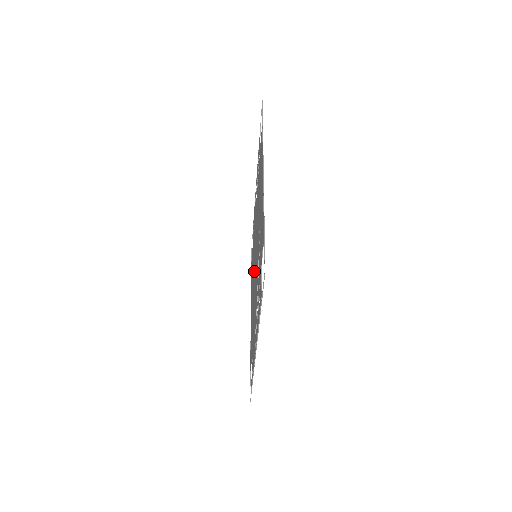
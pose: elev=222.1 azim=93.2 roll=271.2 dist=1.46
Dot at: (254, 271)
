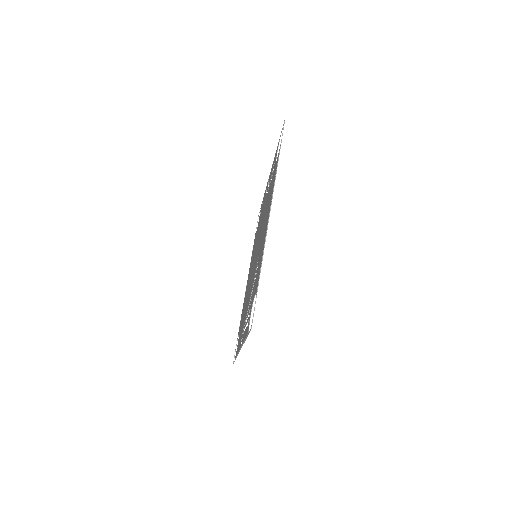
Dot at: (253, 263)
